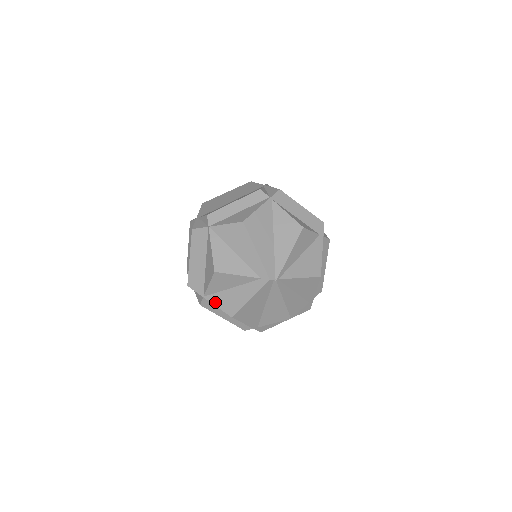
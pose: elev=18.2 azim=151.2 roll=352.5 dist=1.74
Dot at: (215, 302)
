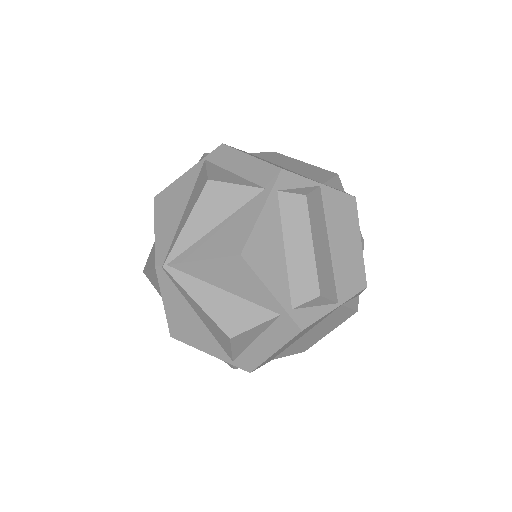
Dot at: occluded
